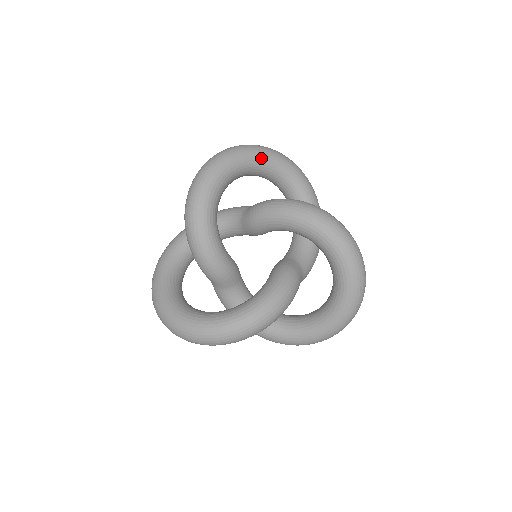
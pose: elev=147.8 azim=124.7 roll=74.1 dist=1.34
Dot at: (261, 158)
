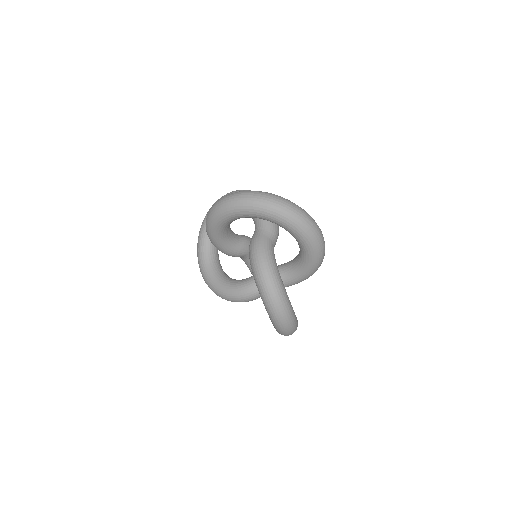
Dot at: (268, 218)
